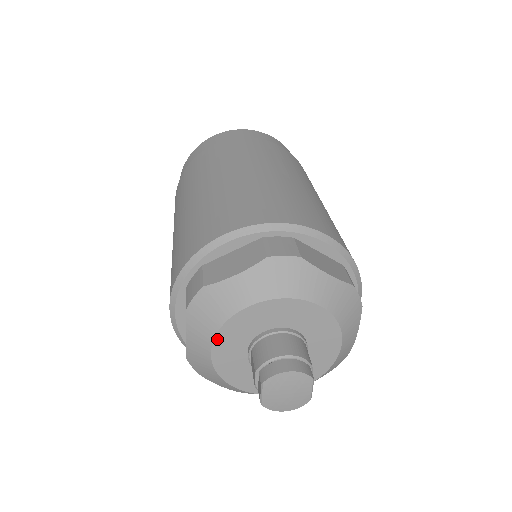
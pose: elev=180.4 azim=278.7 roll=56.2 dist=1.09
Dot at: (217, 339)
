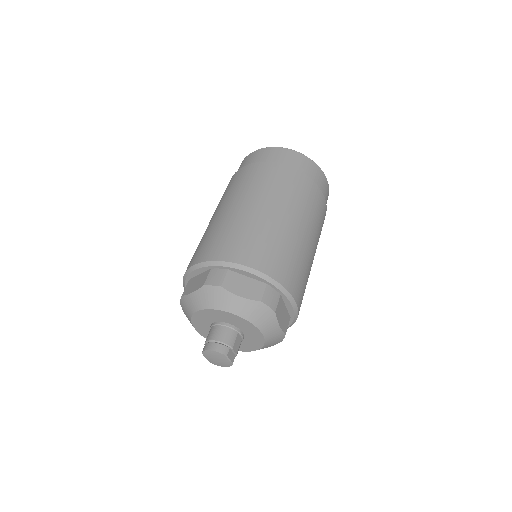
Dot at: (193, 323)
